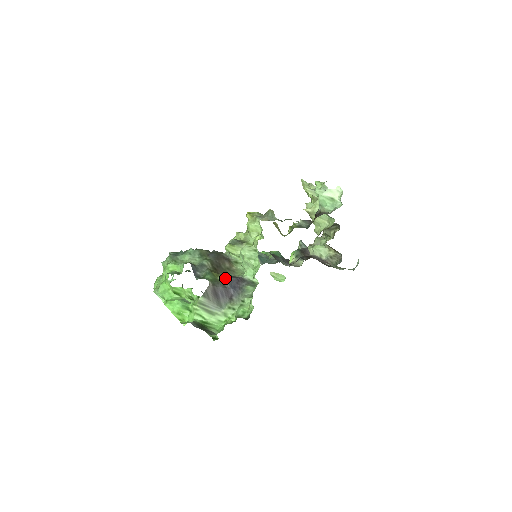
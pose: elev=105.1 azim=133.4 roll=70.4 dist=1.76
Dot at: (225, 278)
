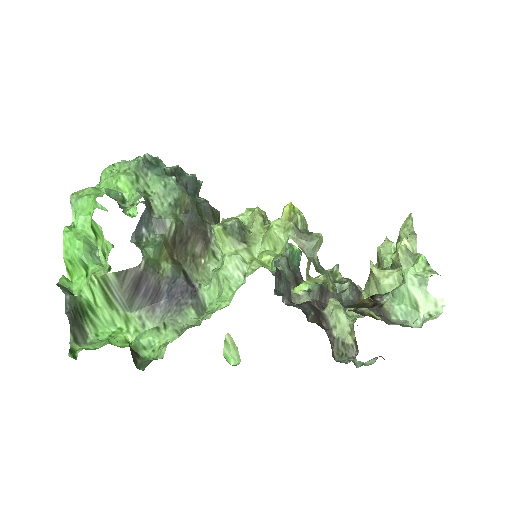
Dot at: (171, 272)
